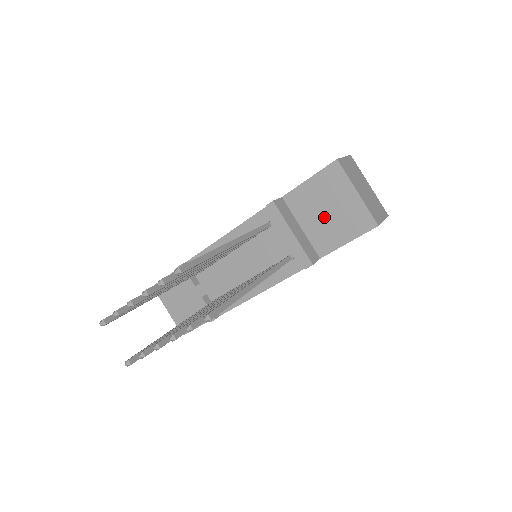
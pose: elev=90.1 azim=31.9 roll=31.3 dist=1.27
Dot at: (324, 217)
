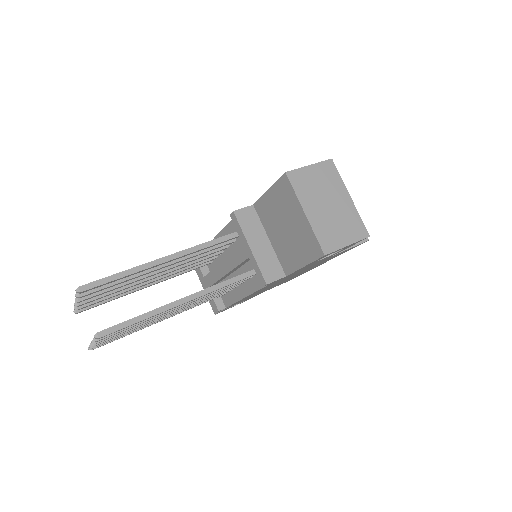
Dot at: (284, 234)
